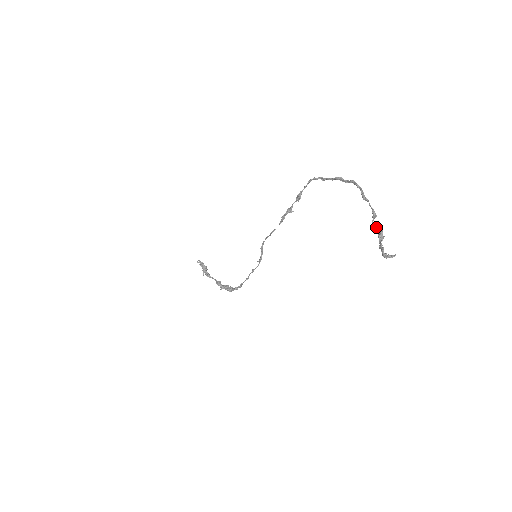
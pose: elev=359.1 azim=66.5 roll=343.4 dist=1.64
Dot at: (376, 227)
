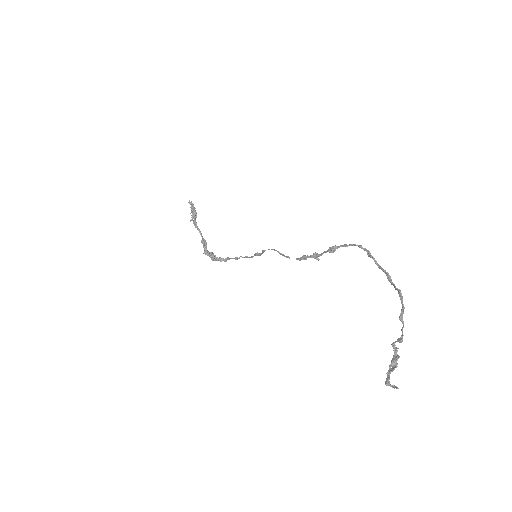
Dot at: (395, 348)
